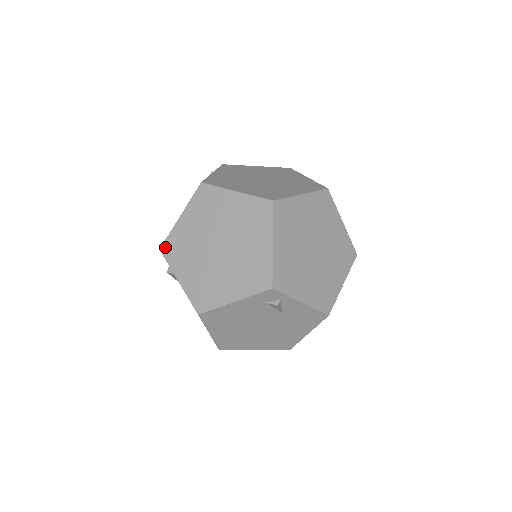
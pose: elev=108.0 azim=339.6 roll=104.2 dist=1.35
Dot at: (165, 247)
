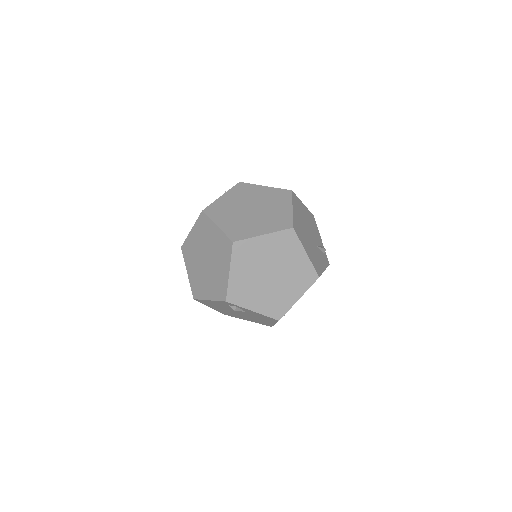
Dot at: (183, 247)
